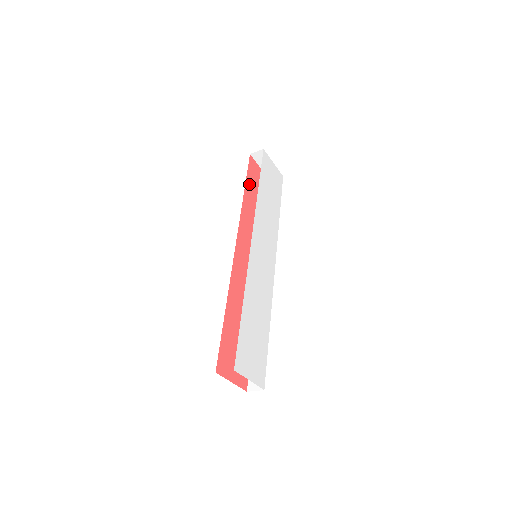
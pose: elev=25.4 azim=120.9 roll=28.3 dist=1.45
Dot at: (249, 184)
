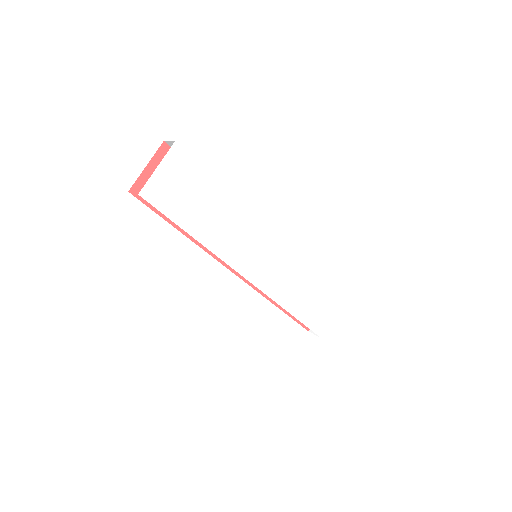
Dot at: occluded
